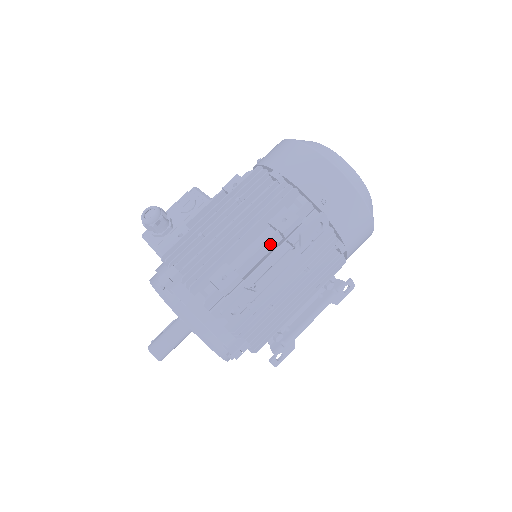
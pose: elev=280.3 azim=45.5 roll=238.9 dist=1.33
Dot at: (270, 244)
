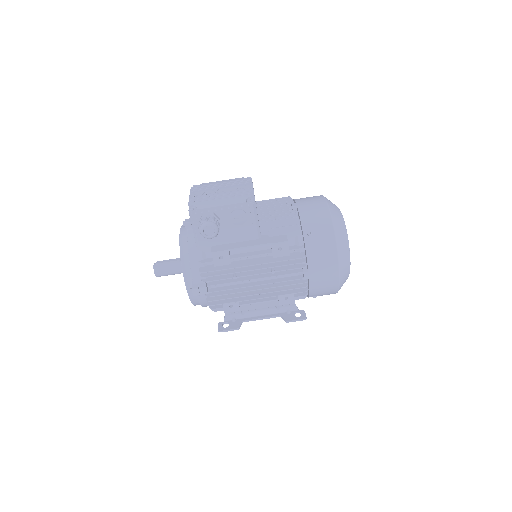
Dot at: (269, 299)
